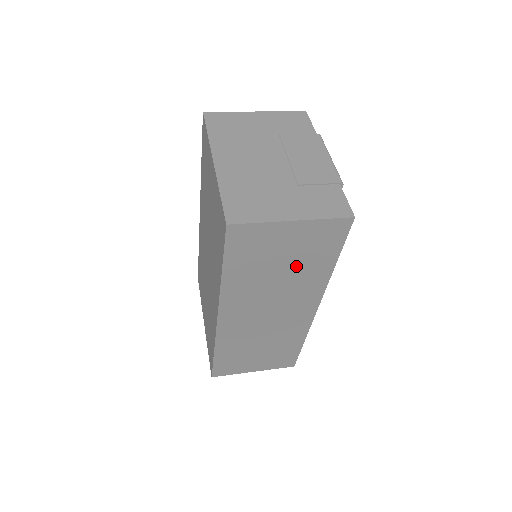
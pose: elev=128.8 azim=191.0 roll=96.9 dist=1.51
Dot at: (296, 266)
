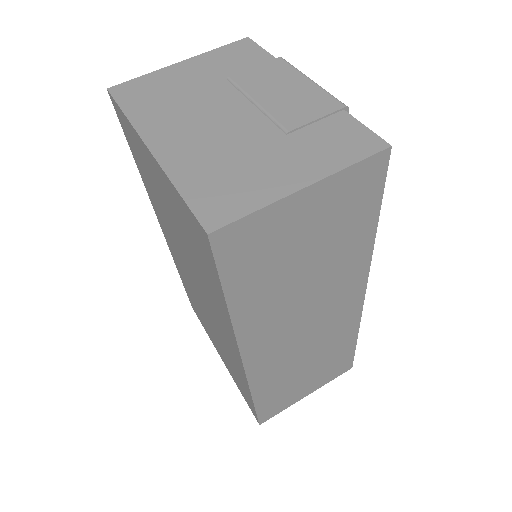
Dot at: (326, 251)
